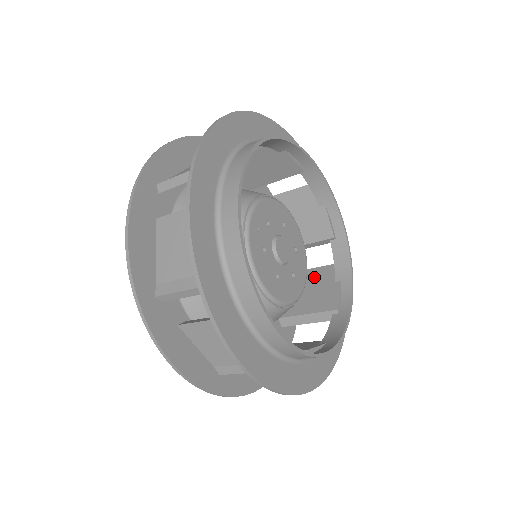
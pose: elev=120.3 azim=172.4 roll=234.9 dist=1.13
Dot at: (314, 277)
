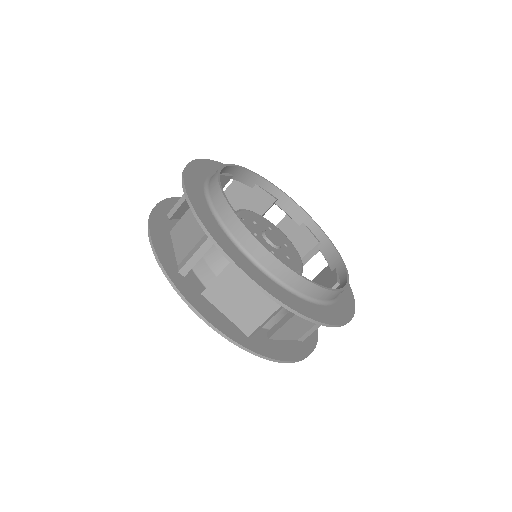
Dot at: (316, 281)
